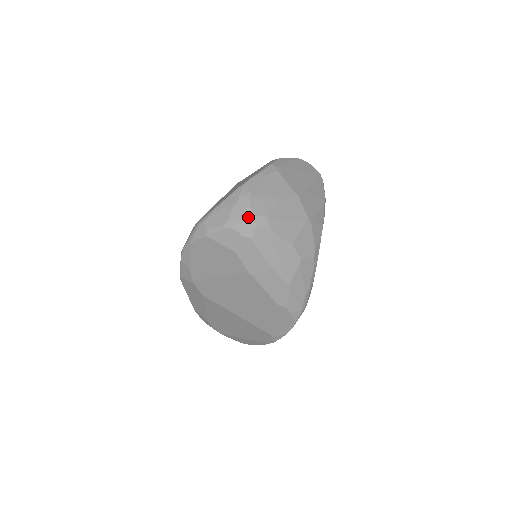
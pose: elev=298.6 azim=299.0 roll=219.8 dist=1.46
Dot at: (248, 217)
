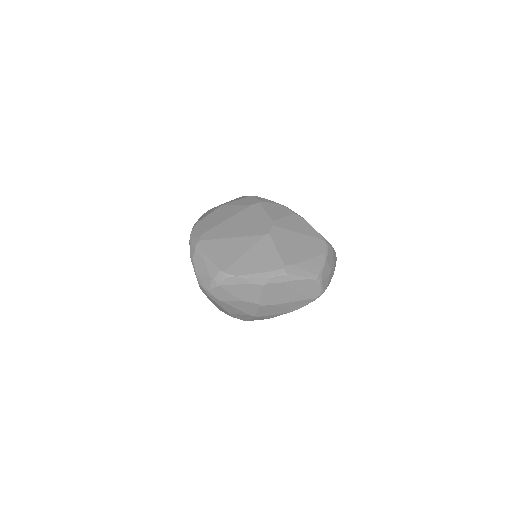
Dot at: (206, 290)
